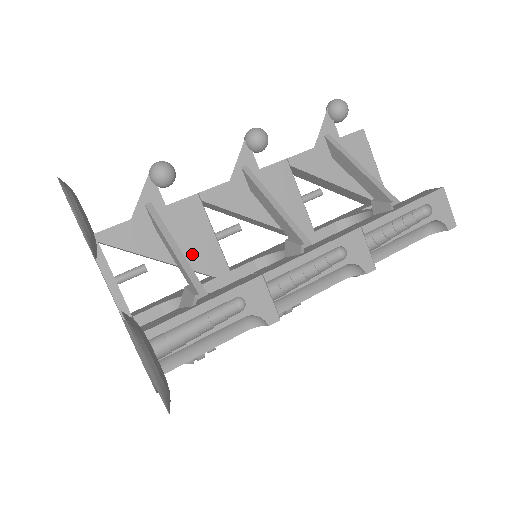
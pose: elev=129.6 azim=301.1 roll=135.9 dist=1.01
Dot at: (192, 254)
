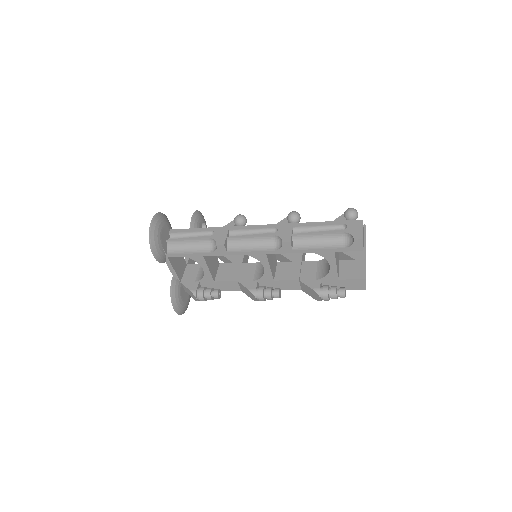
Dot at: occluded
